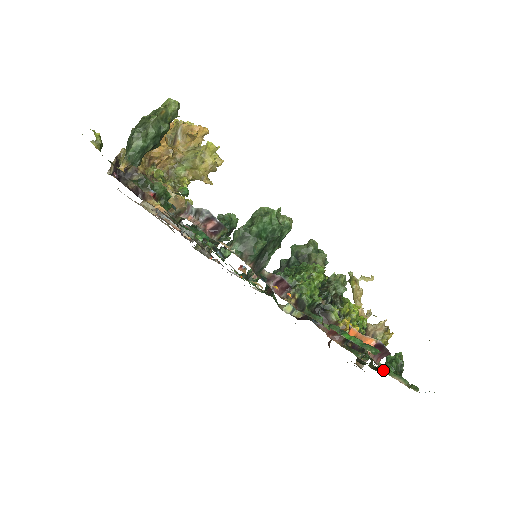
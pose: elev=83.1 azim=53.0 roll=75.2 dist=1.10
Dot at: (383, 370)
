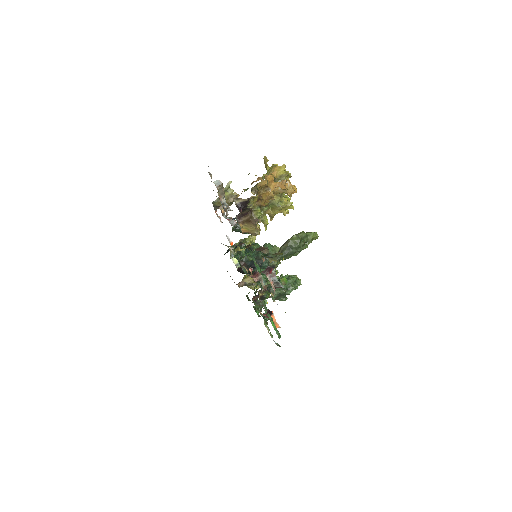
Dot at: (264, 322)
